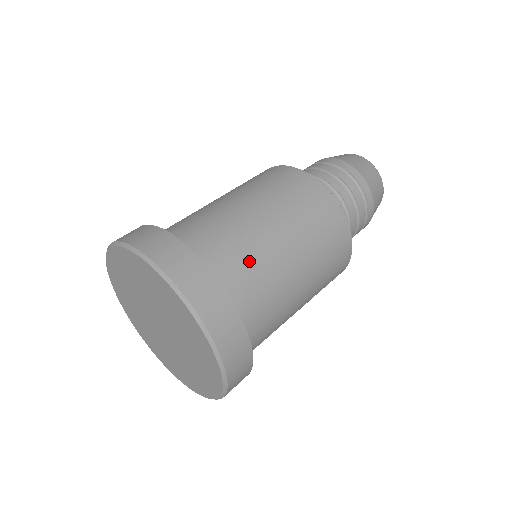
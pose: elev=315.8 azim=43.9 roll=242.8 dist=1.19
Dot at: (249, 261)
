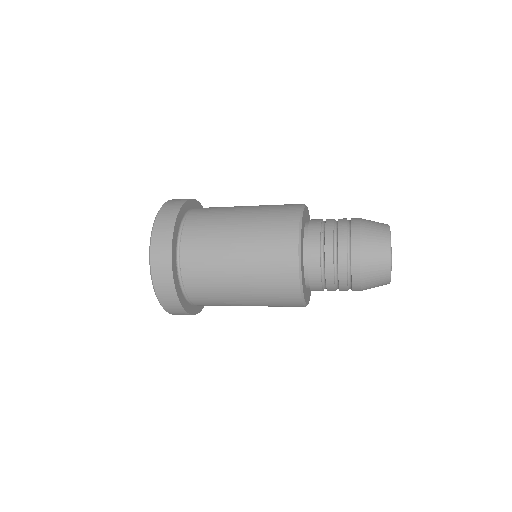
Dot at: (217, 208)
